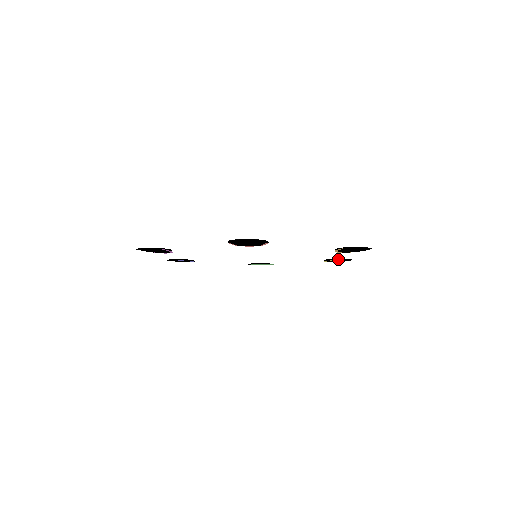
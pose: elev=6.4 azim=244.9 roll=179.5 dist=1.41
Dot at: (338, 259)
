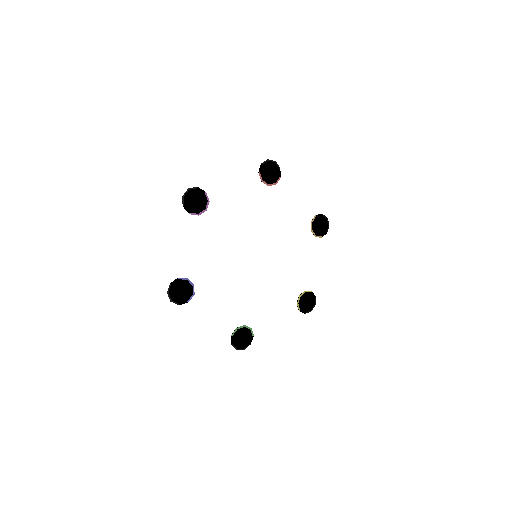
Dot at: (307, 291)
